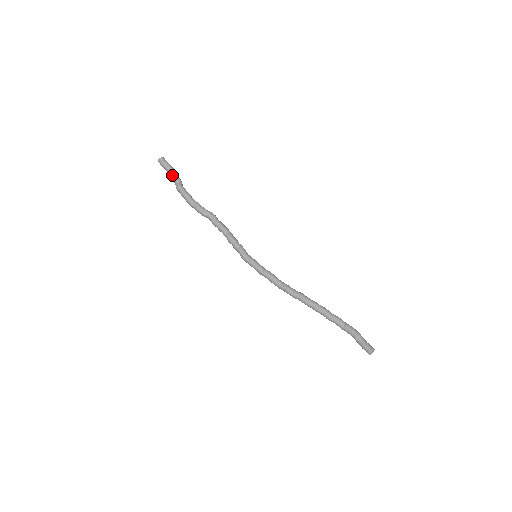
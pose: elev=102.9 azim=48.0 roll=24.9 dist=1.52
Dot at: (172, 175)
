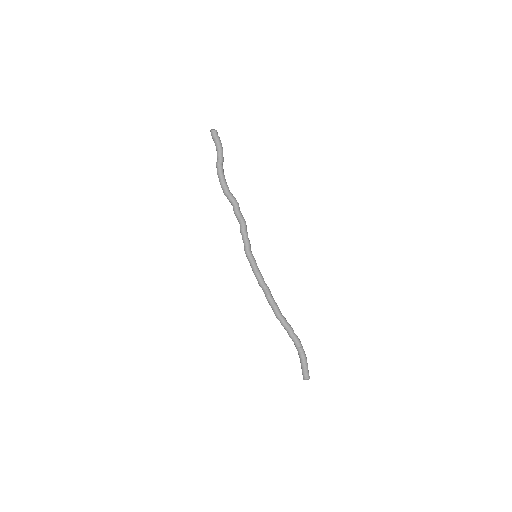
Dot at: (217, 150)
